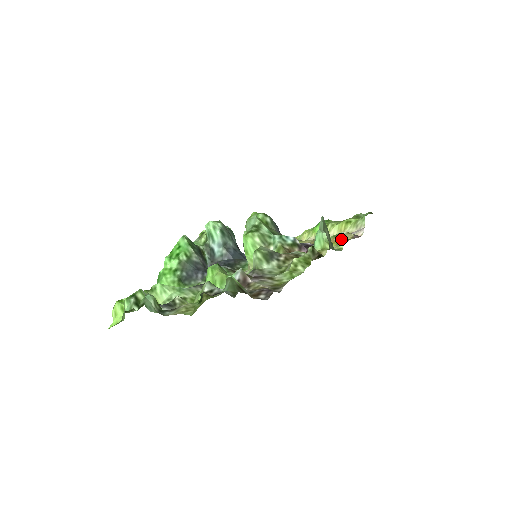
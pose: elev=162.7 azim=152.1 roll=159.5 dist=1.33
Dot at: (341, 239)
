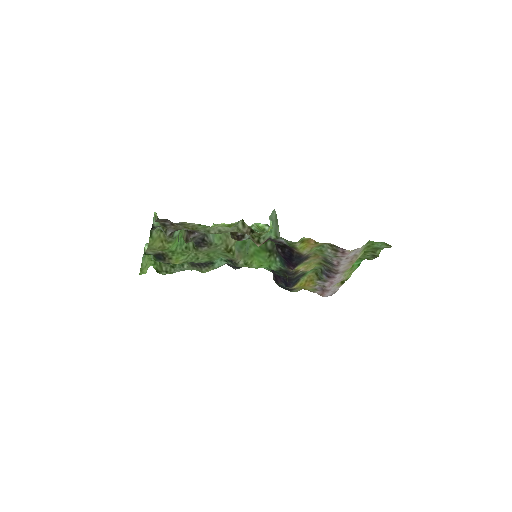
Dot at: (316, 245)
